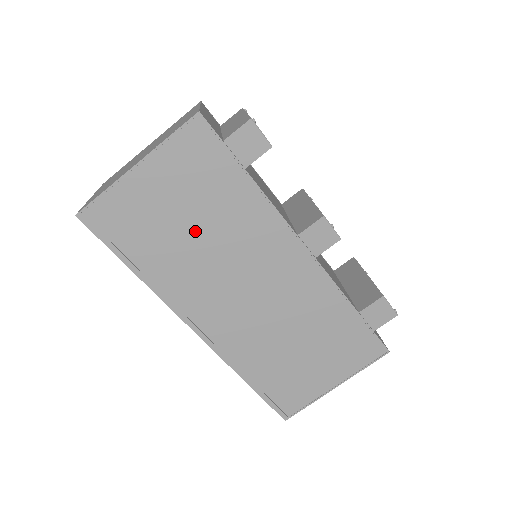
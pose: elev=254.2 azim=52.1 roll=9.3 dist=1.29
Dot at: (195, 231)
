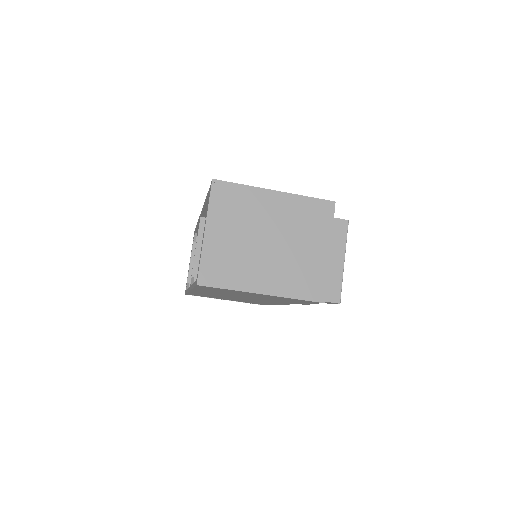
Dot at: occluded
